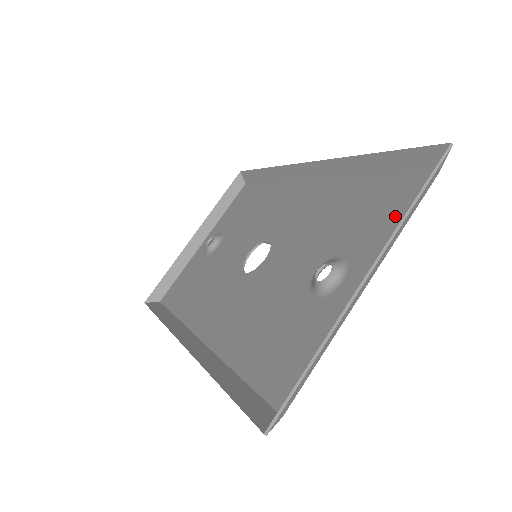
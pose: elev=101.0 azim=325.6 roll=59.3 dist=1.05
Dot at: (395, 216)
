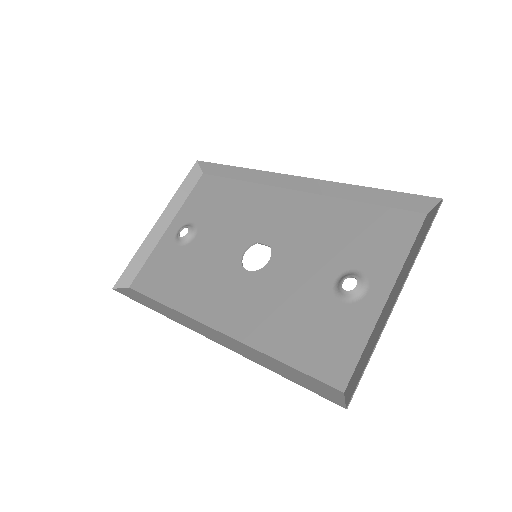
Dot at: (400, 245)
